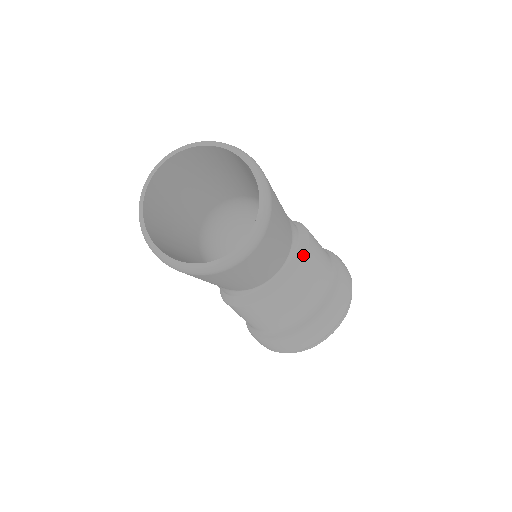
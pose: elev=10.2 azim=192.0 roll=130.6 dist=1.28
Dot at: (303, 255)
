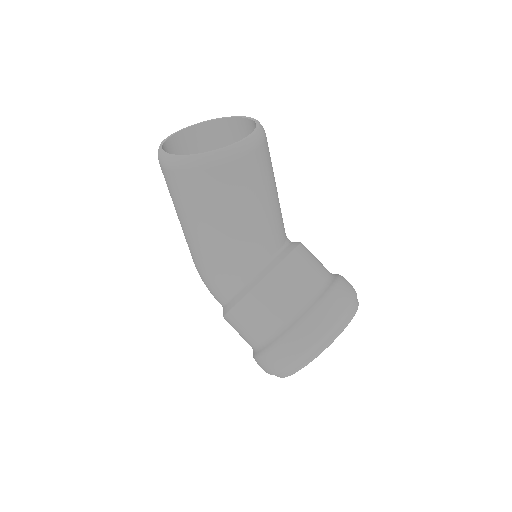
Dot at: (299, 243)
